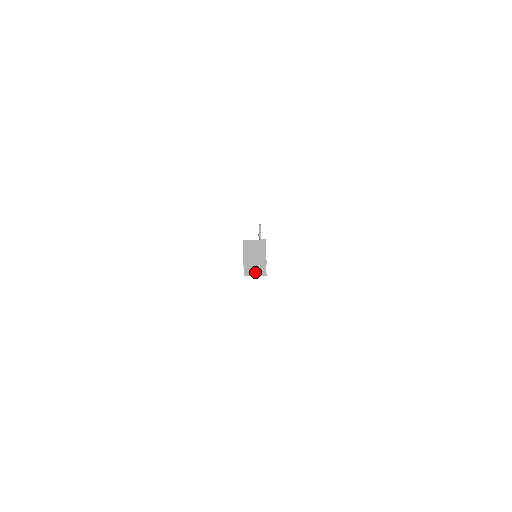
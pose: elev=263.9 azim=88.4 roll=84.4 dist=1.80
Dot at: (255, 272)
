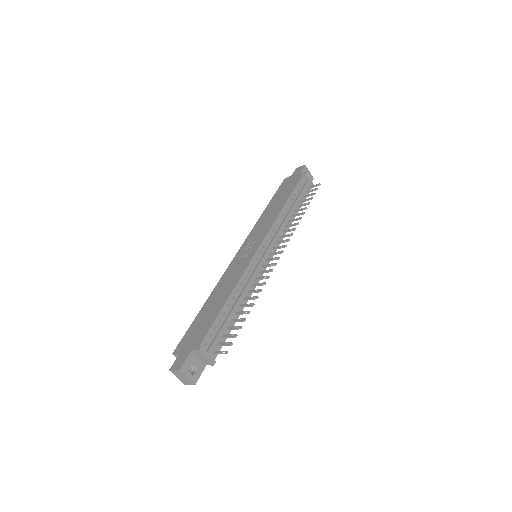
Dot at: occluded
